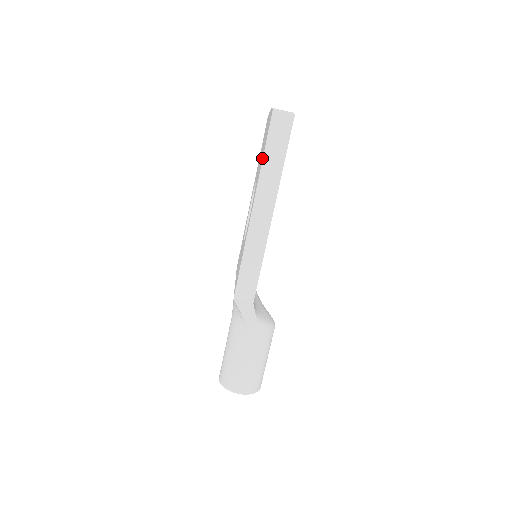
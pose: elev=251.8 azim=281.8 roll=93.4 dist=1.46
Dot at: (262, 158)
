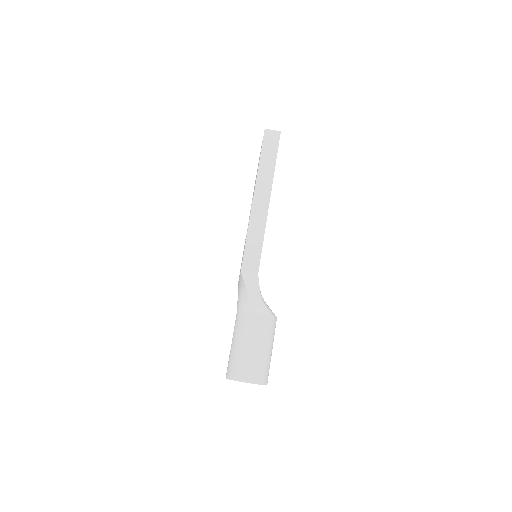
Dot at: (259, 162)
